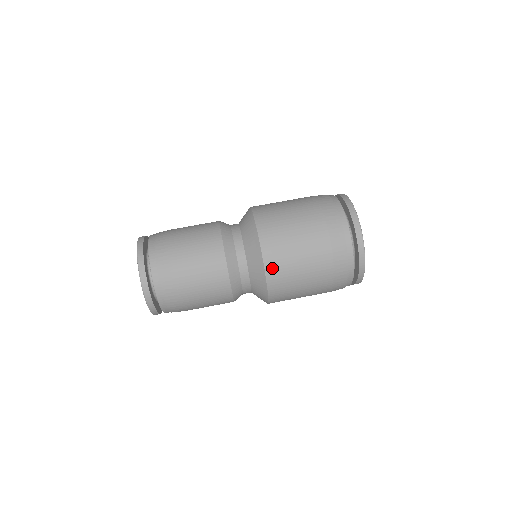
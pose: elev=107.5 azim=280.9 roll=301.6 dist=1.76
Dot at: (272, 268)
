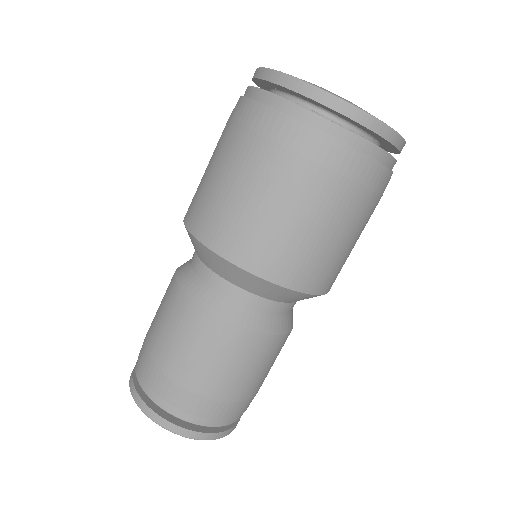
Dot at: (238, 252)
